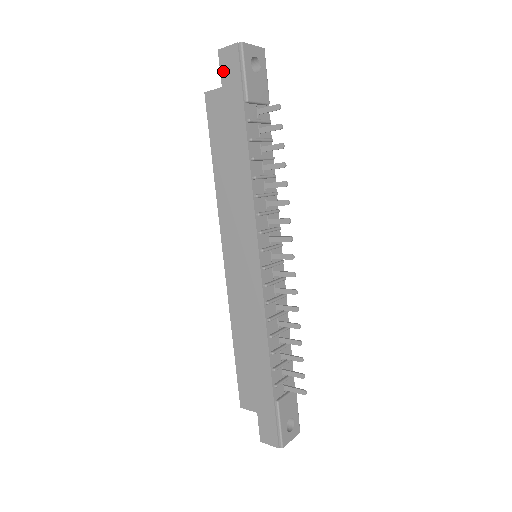
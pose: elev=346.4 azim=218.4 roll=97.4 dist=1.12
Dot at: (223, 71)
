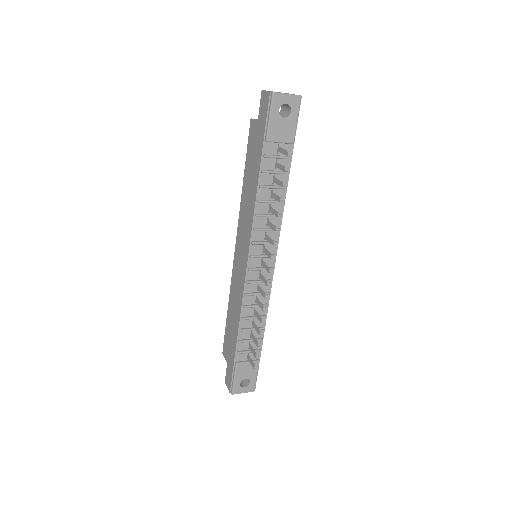
Dot at: (260, 109)
